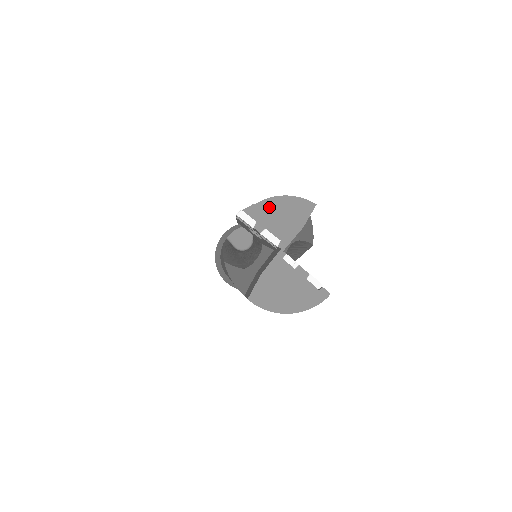
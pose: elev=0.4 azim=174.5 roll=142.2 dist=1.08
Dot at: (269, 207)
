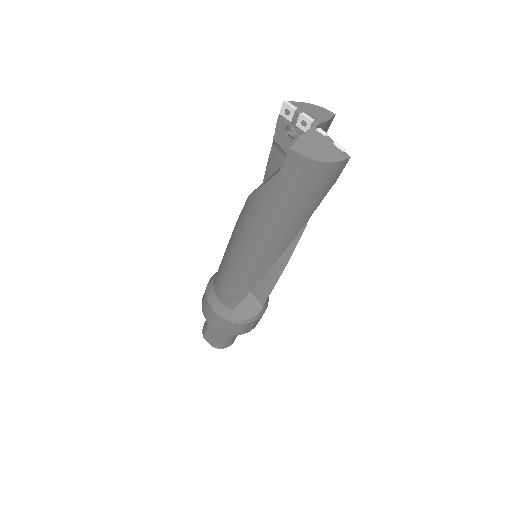
Dot at: (305, 106)
